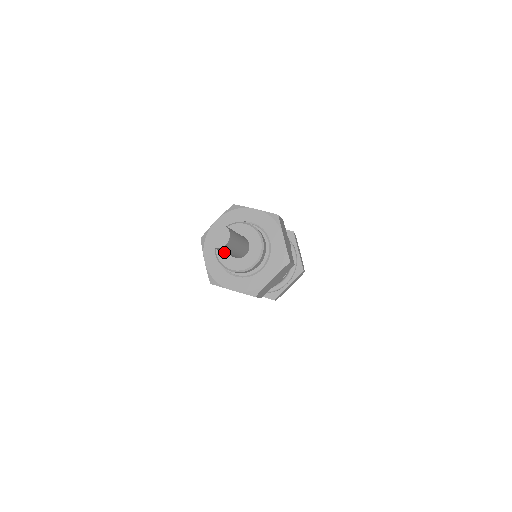
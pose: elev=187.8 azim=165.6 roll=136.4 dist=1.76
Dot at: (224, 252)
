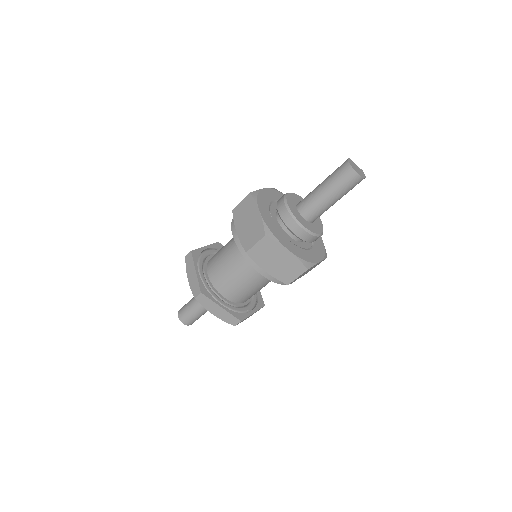
Dot at: (325, 185)
